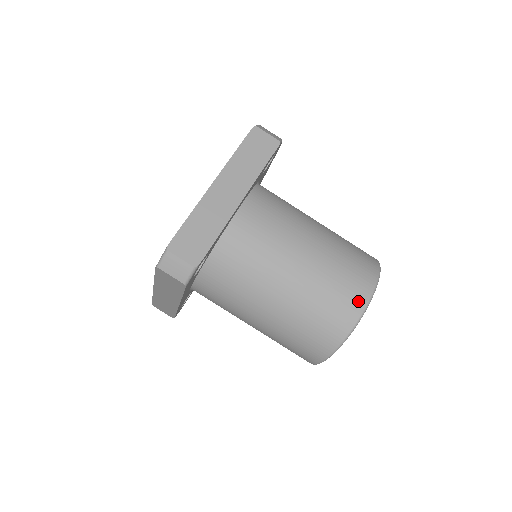
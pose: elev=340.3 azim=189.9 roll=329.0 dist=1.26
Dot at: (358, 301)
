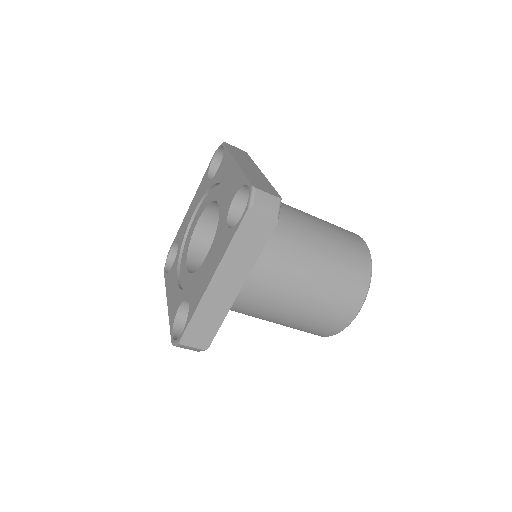
Dot at: (344, 320)
